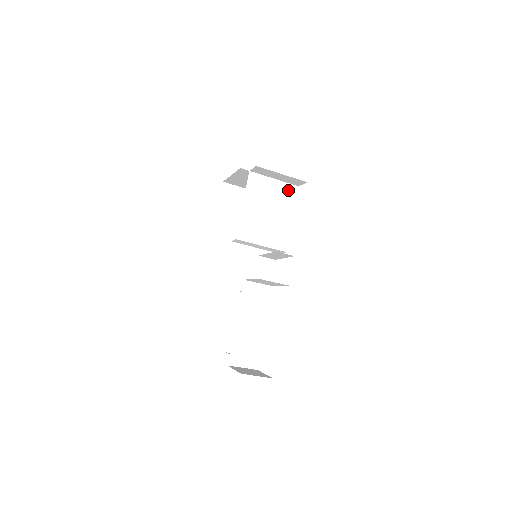
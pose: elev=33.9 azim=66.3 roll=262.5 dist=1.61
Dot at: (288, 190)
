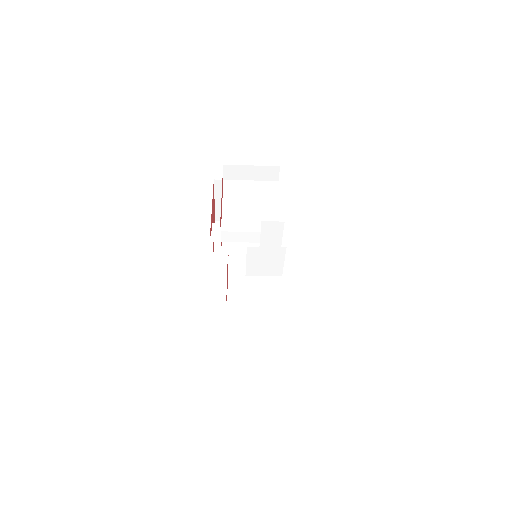
Dot at: (268, 186)
